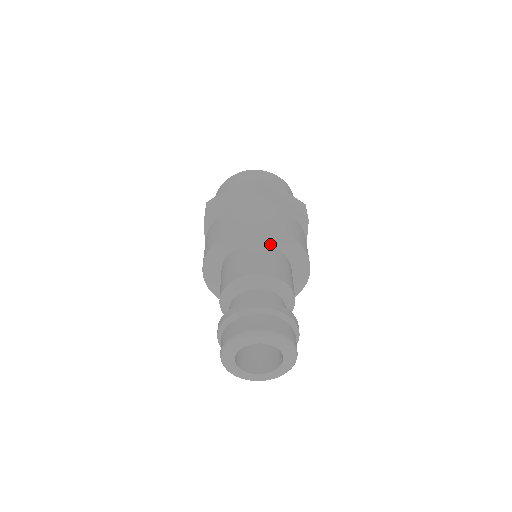
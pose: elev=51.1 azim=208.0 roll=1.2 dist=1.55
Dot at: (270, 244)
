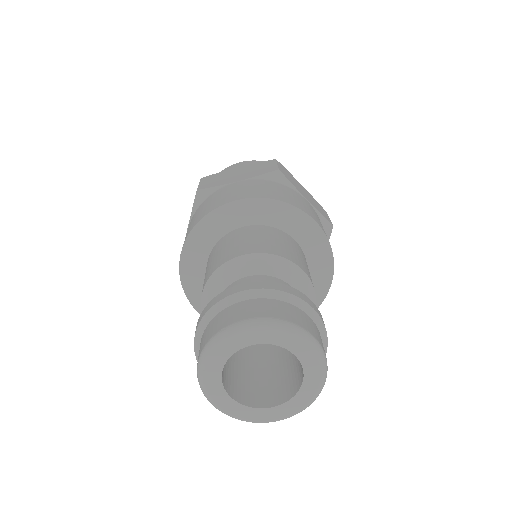
Dot at: (288, 231)
